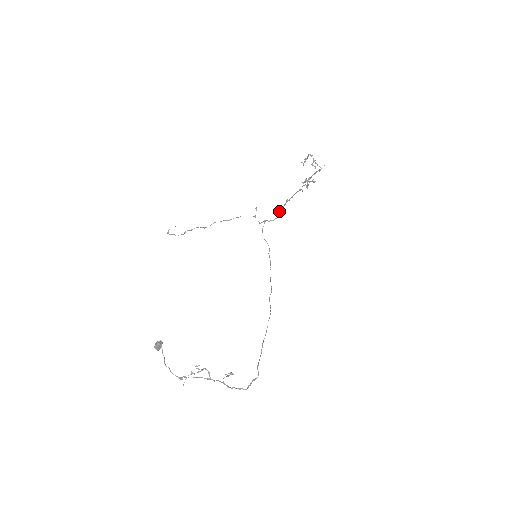
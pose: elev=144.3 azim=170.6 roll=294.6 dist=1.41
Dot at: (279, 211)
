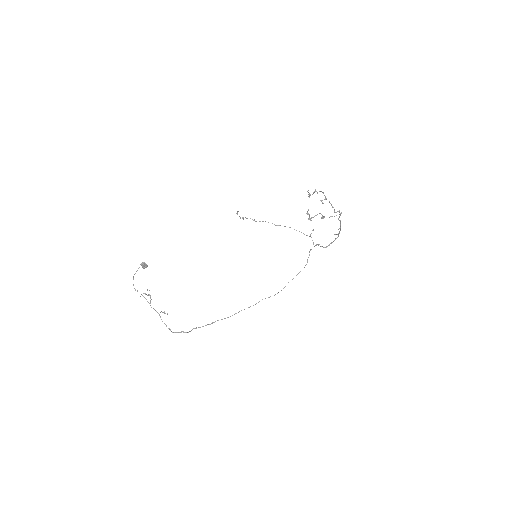
Dot at: (331, 242)
